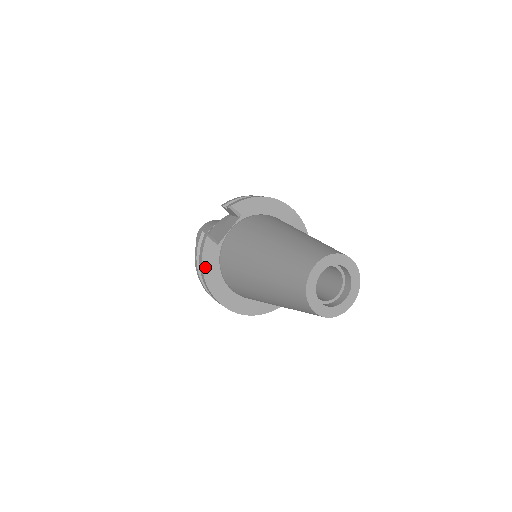
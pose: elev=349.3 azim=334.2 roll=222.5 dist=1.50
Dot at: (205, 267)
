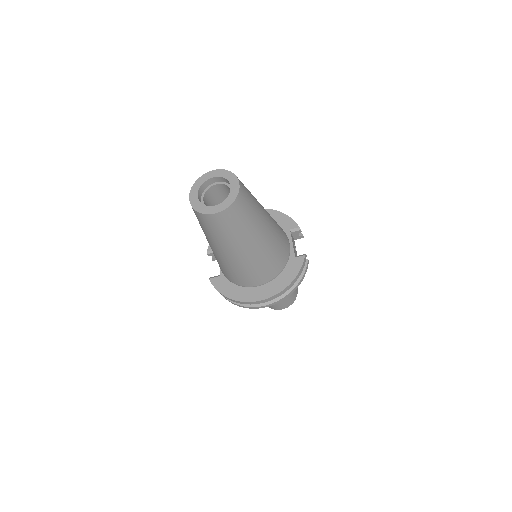
Dot at: (225, 294)
